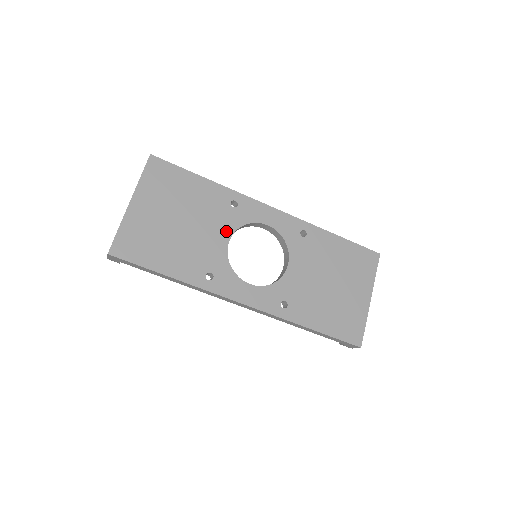
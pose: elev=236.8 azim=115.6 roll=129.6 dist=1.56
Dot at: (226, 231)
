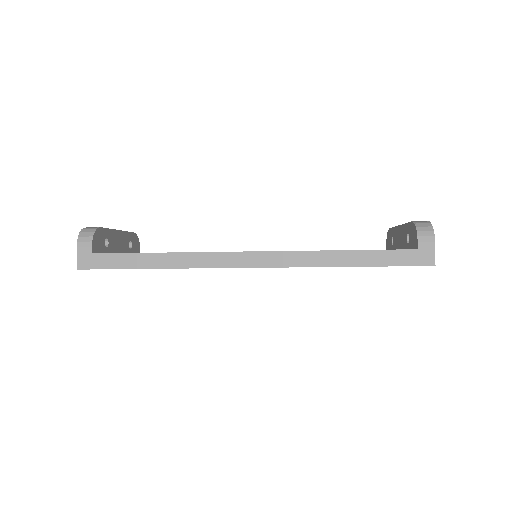
Dot at: occluded
